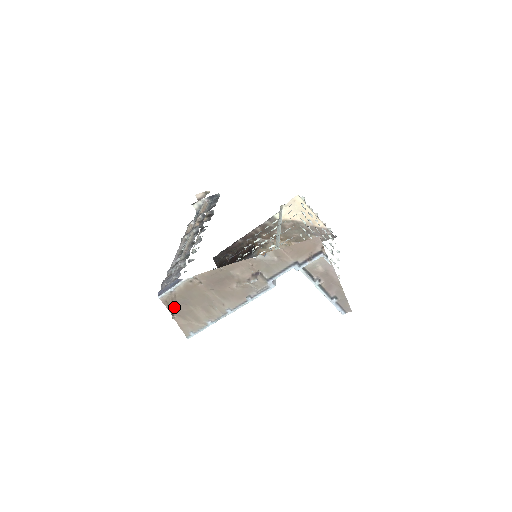
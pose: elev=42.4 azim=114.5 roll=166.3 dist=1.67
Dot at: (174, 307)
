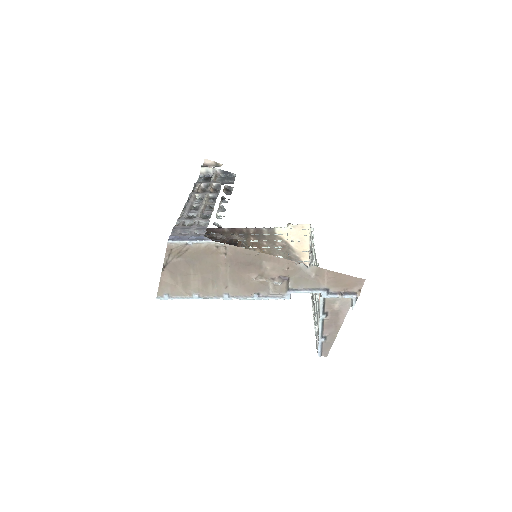
Dot at: (174, 260)
